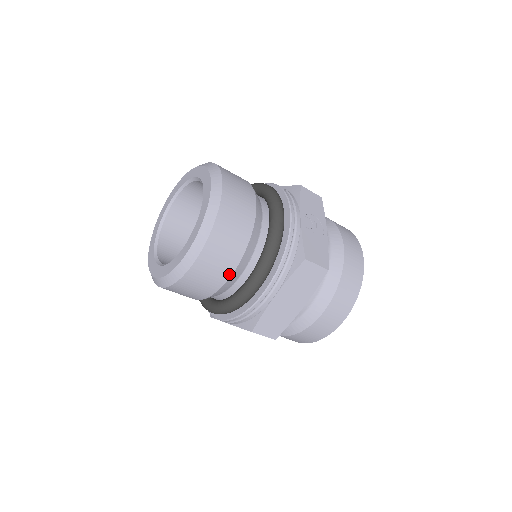
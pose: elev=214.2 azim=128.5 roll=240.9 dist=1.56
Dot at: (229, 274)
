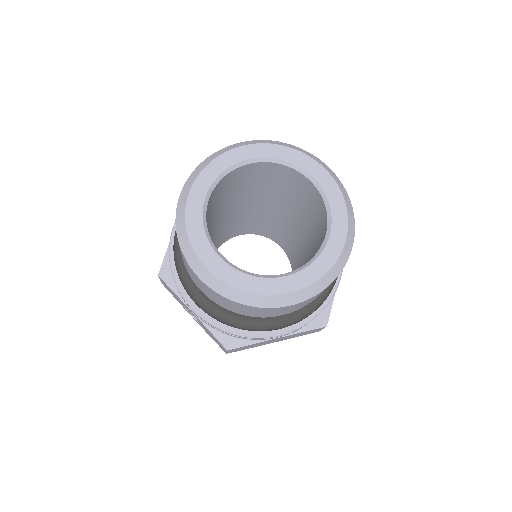
Dot at: occluded
